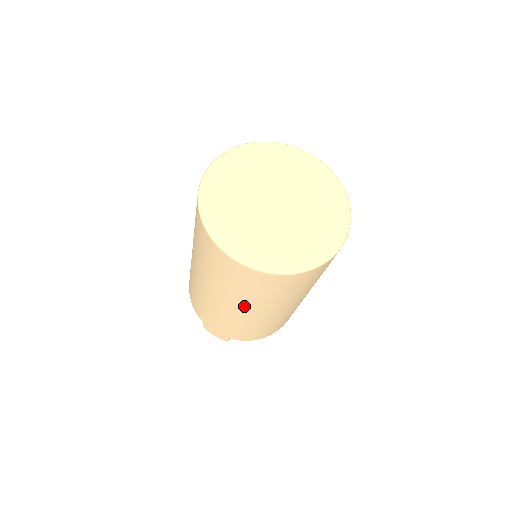
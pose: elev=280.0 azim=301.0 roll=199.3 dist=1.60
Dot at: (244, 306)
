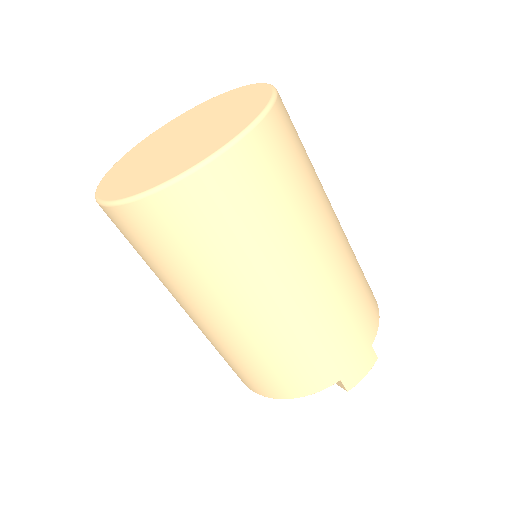
Dot at: occluded
